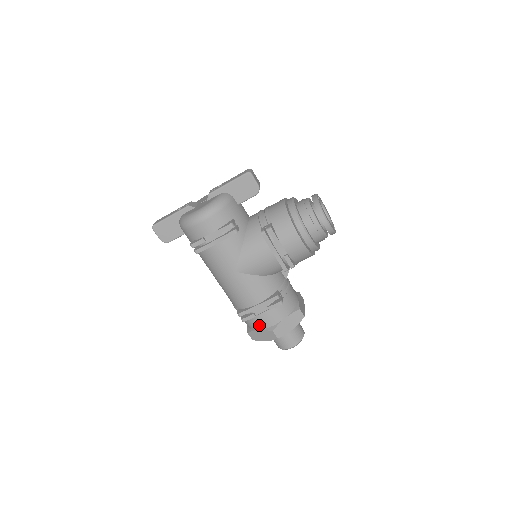
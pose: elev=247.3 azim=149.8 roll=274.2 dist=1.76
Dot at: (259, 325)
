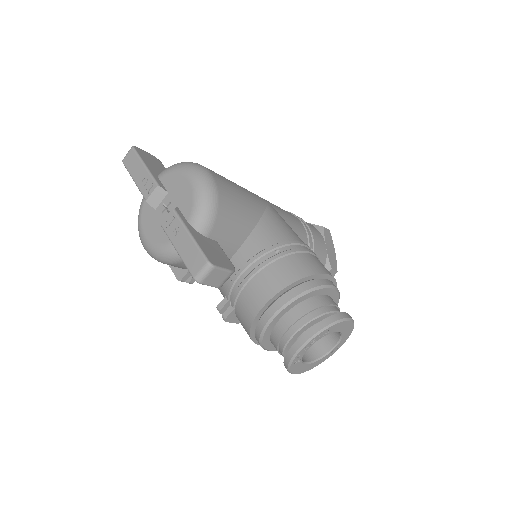
Dot at: occluded
